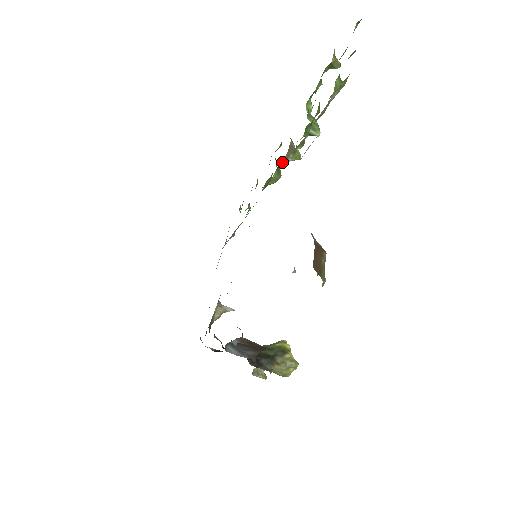
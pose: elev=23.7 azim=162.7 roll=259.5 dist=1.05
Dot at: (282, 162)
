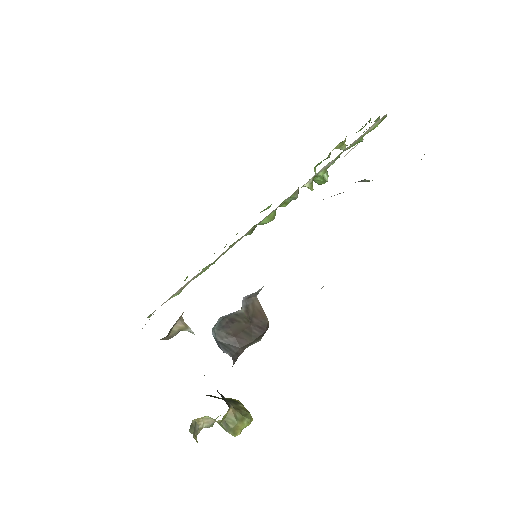
Dot at: (282, 204)
